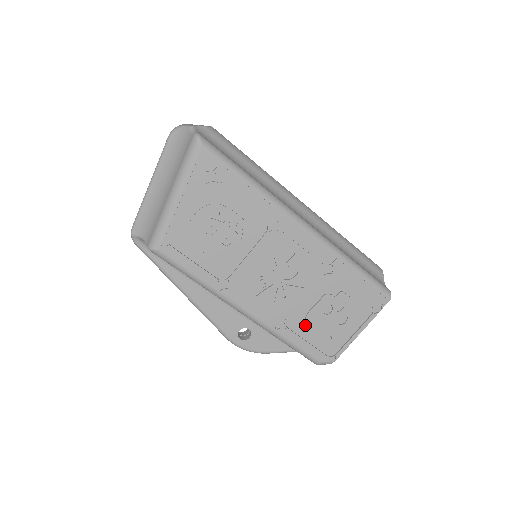
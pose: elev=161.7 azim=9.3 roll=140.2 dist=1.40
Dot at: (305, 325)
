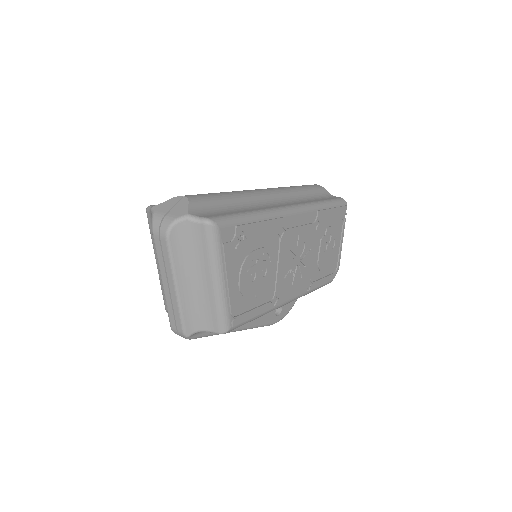
Dot at: (320, 270)
